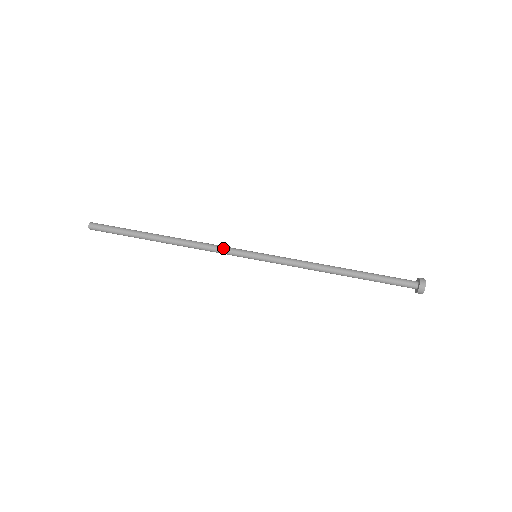
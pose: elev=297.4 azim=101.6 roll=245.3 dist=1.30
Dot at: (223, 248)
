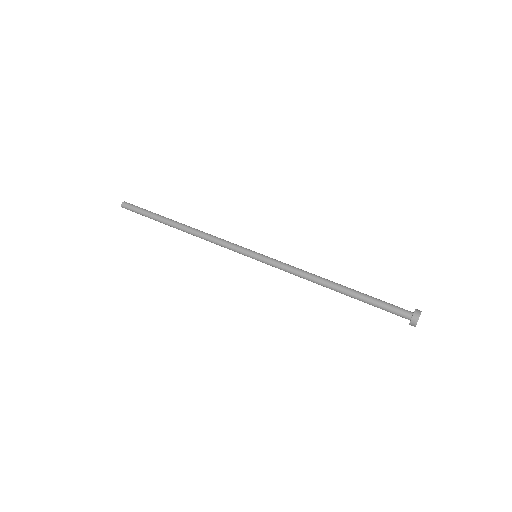
Dot at: occluded
